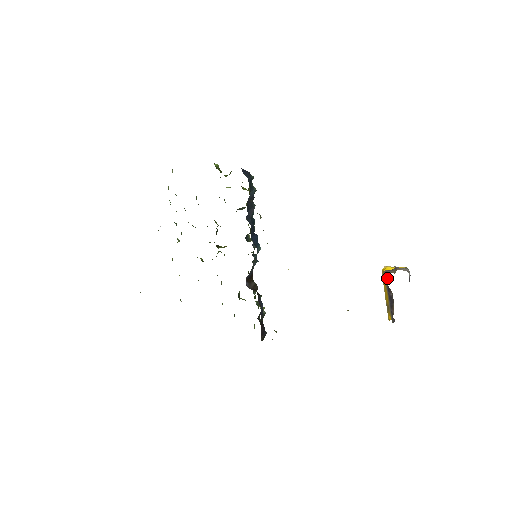
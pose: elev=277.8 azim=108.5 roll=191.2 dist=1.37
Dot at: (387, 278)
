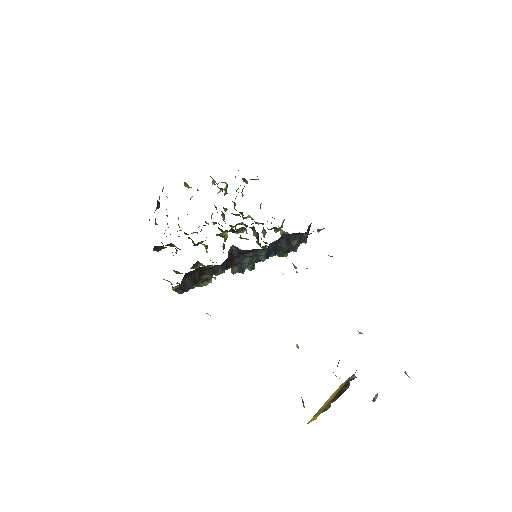
Dot at: (351, 378)
